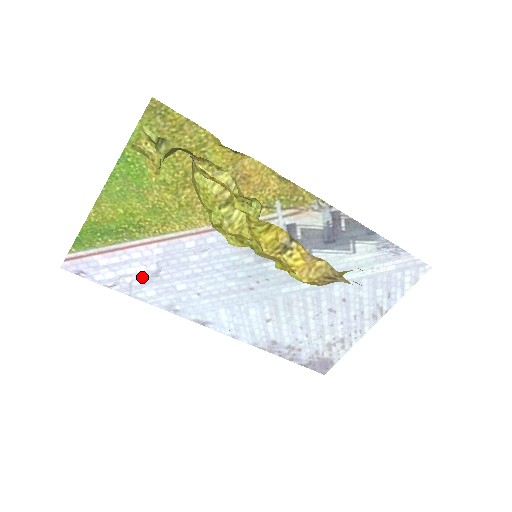
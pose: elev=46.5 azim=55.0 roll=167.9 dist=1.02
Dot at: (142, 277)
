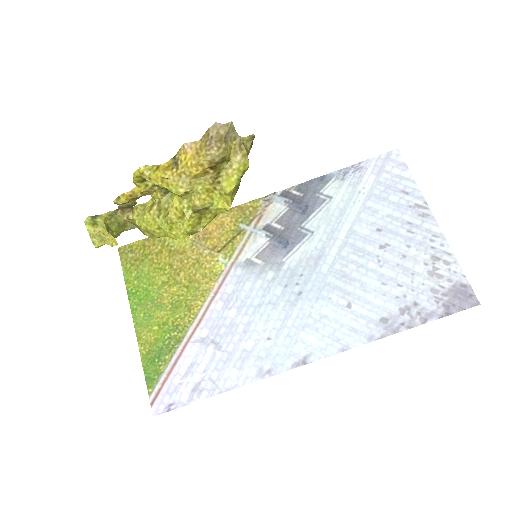
Dot at: (214, 365)
